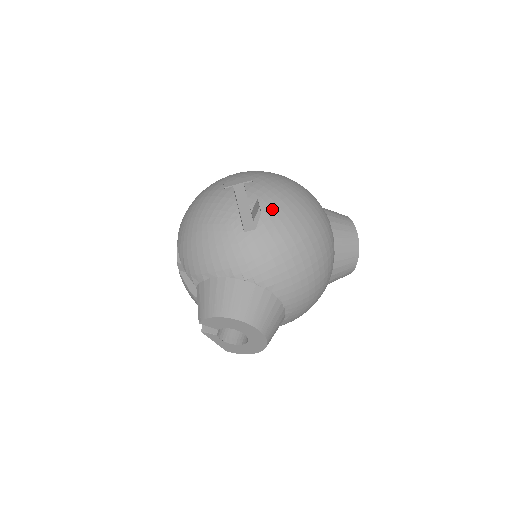
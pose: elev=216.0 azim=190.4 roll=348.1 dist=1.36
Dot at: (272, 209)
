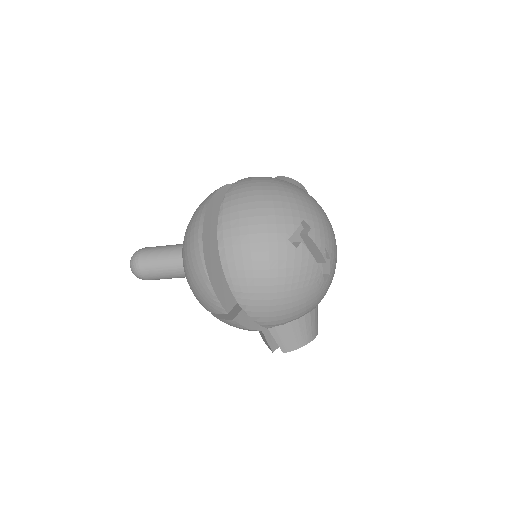
Dot at: (333, 250)
